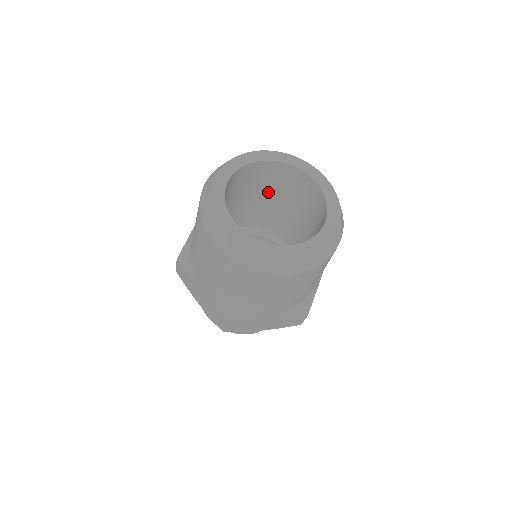
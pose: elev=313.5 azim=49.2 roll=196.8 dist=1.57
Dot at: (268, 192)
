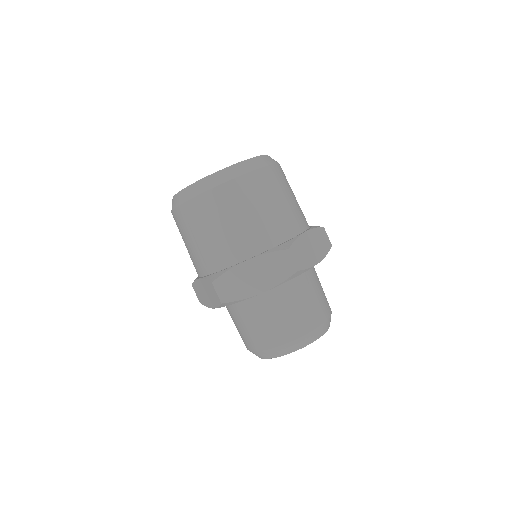
Dot at: occluded
